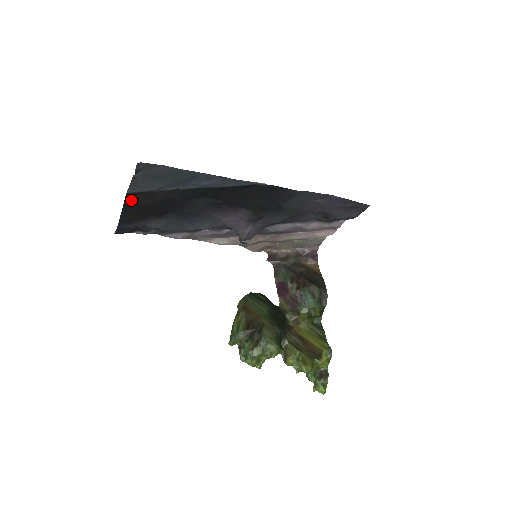
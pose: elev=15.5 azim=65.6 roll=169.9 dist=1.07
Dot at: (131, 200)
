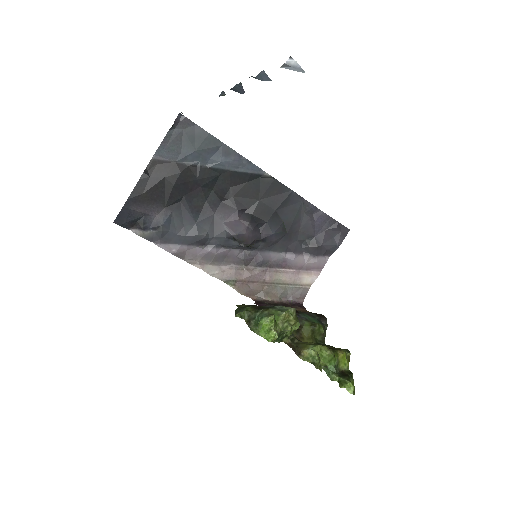
Dot at: (151, 170)
